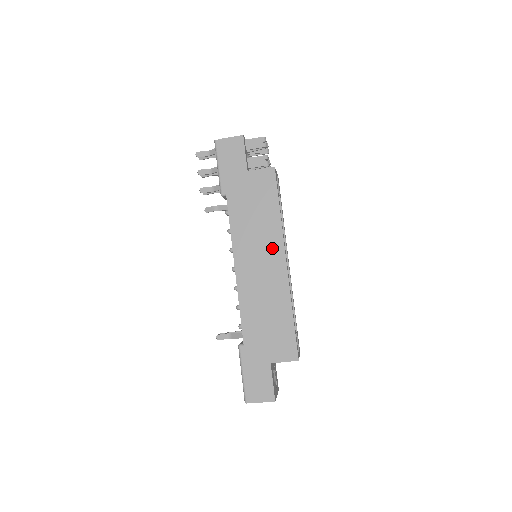
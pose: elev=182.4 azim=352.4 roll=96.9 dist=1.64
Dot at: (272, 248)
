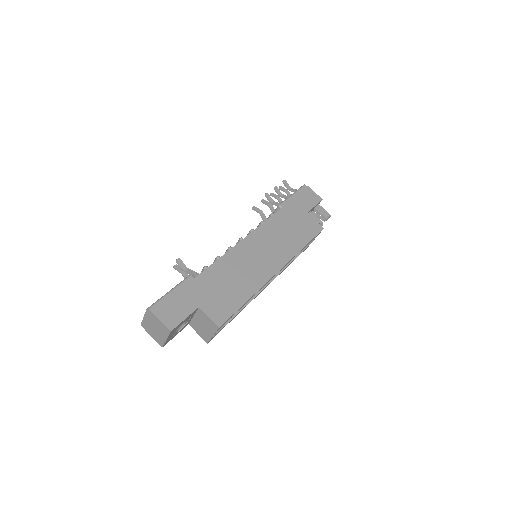
Dot at: (278, 256)
